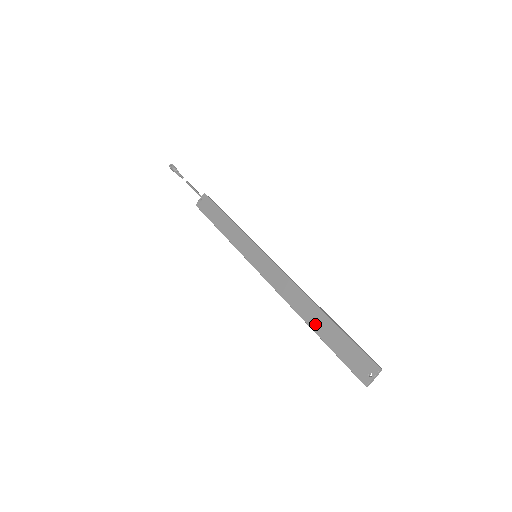
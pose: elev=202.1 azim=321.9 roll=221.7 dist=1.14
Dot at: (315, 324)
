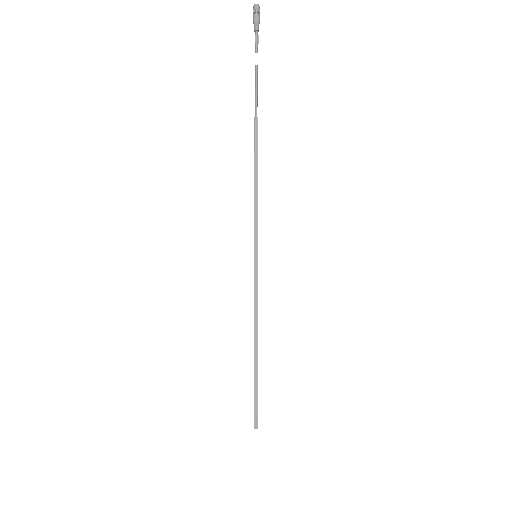
Dot at: occluded
